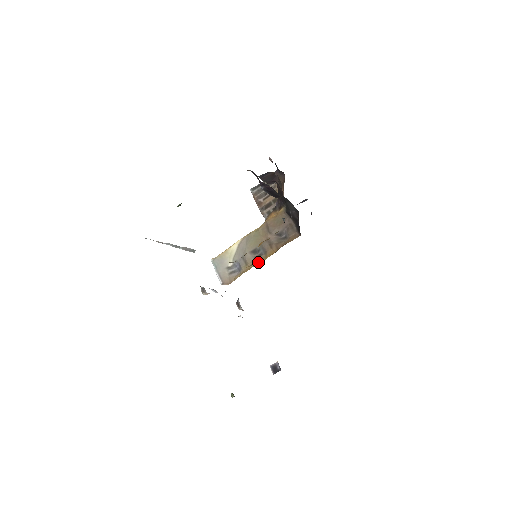
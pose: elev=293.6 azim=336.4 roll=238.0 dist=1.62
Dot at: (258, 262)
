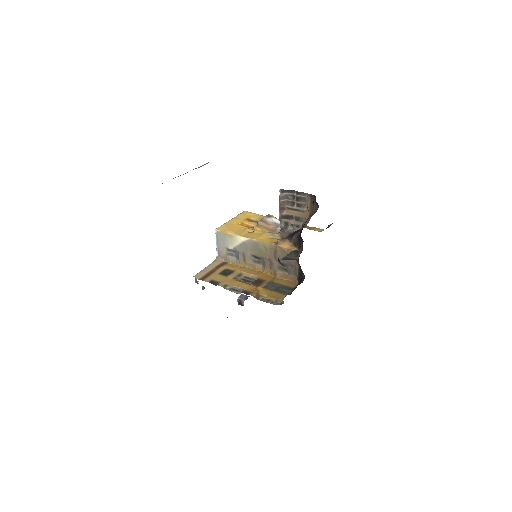
Dot at: (254, 268)
